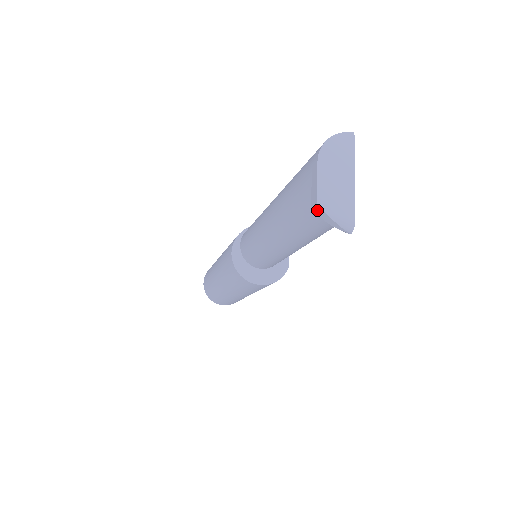
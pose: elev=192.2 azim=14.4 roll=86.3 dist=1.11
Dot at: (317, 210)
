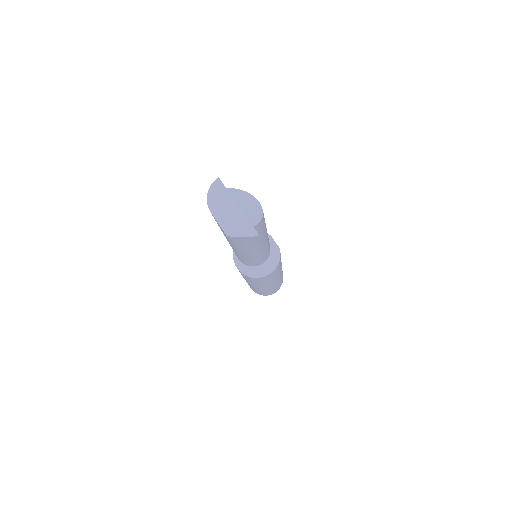
Dot at: (231, 238)
